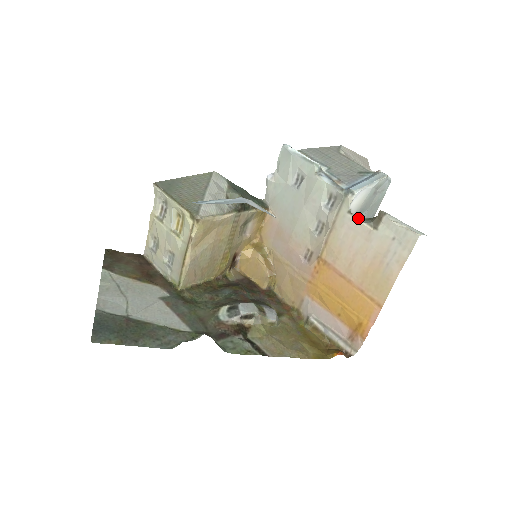
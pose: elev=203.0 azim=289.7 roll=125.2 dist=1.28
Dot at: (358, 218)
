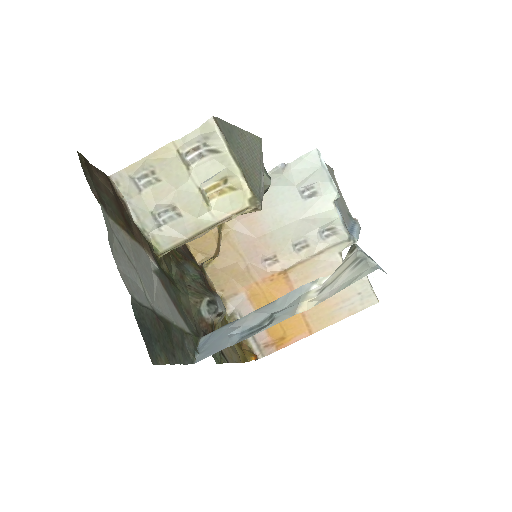
Dot at: occluded
